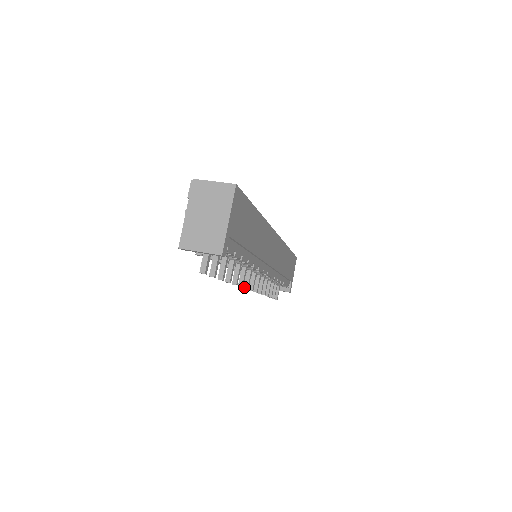
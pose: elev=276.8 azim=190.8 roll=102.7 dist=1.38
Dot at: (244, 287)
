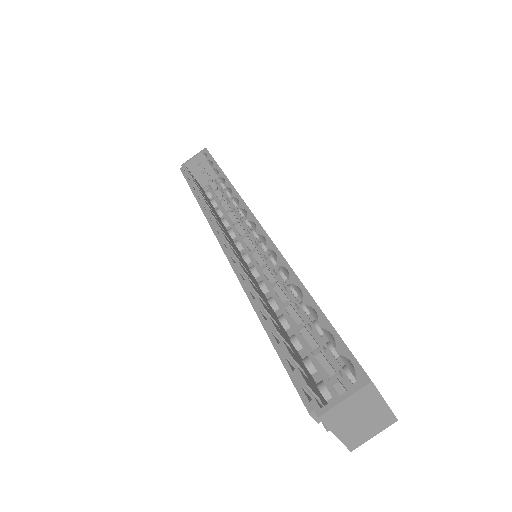
Dot at: occluded
